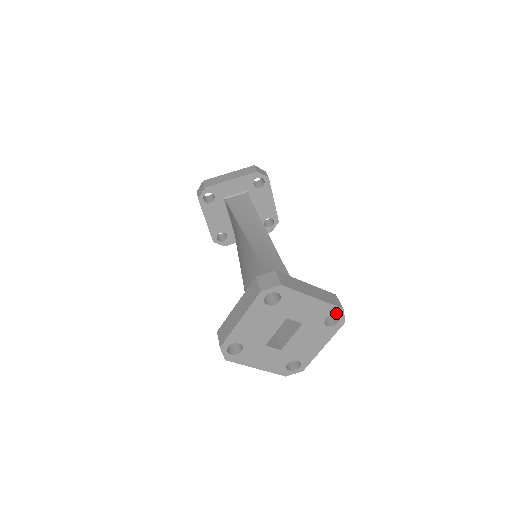
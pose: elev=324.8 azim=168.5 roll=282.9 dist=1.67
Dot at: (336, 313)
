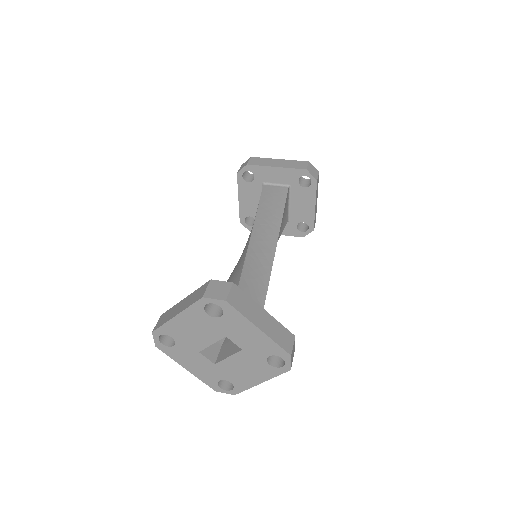
Dot at: (282, 356)
